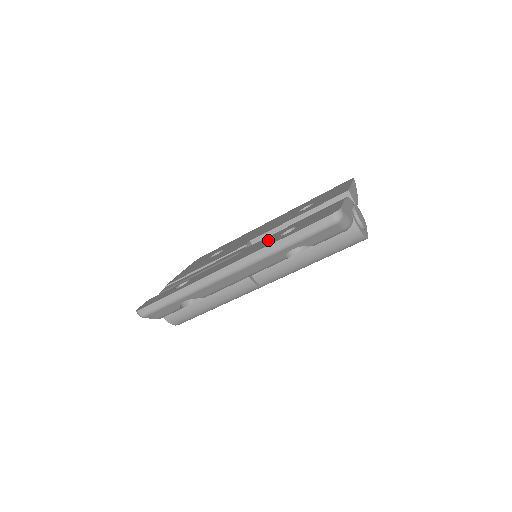
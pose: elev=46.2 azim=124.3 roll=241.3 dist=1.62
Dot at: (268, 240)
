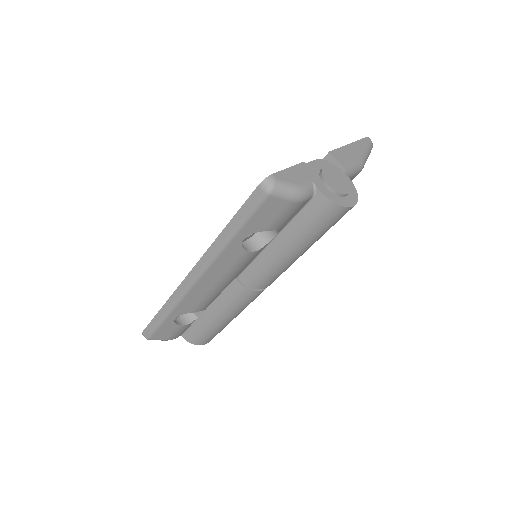
Dot at: occluded
